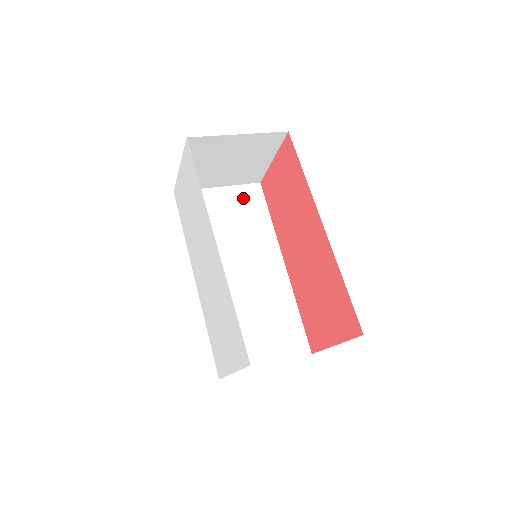
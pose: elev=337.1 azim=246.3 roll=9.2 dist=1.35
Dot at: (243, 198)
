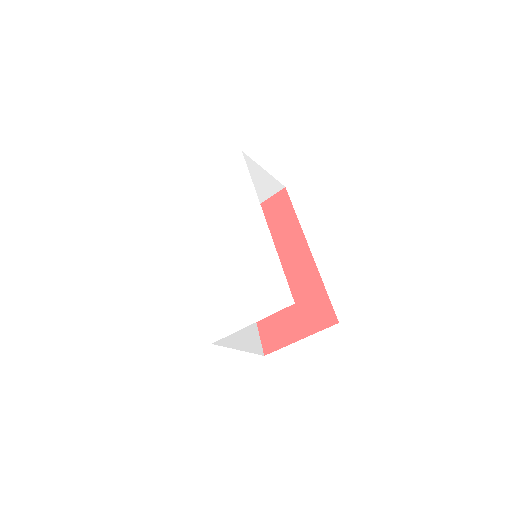
Dot at: occluded
